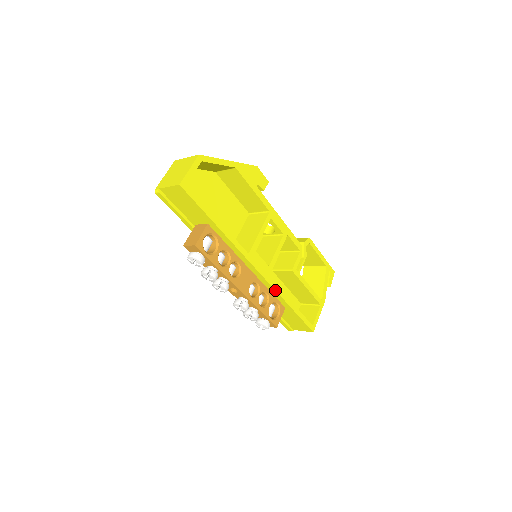
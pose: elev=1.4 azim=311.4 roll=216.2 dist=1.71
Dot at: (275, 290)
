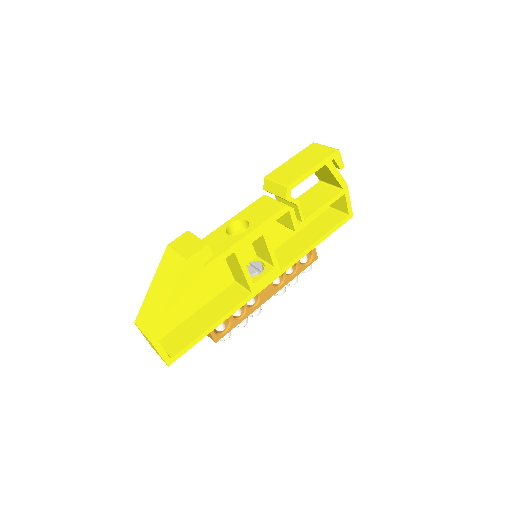
Dot at: occluded
